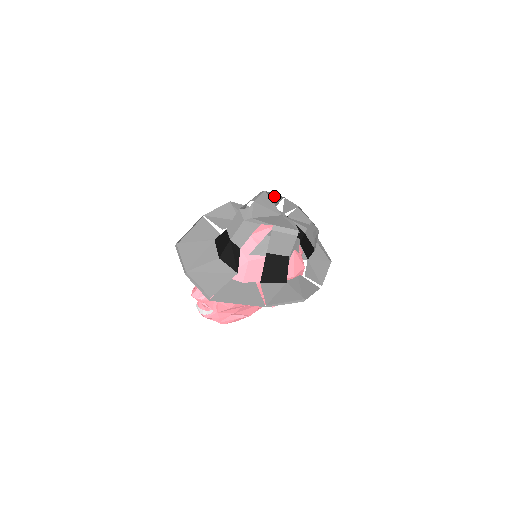
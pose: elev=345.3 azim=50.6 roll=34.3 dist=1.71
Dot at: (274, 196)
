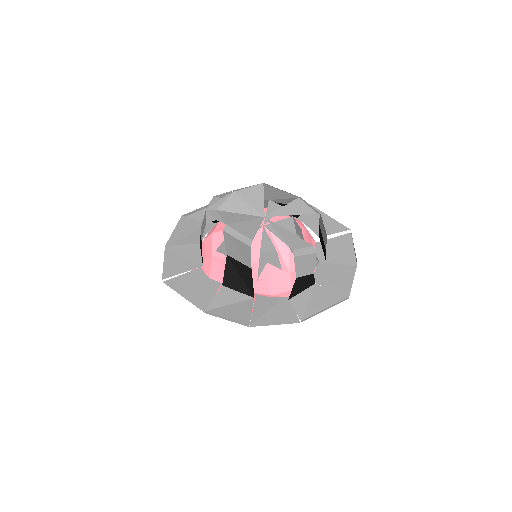
Dot at: (286, 192)
